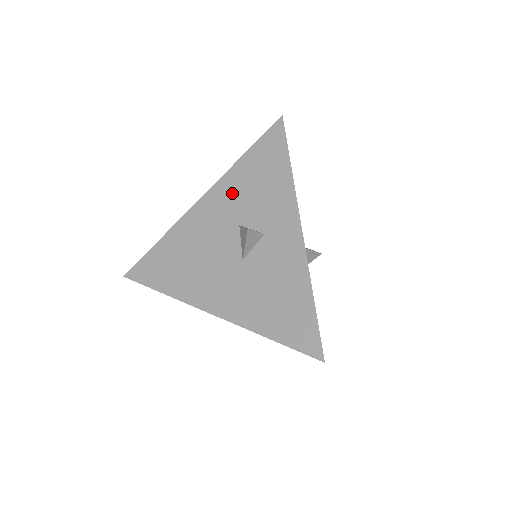
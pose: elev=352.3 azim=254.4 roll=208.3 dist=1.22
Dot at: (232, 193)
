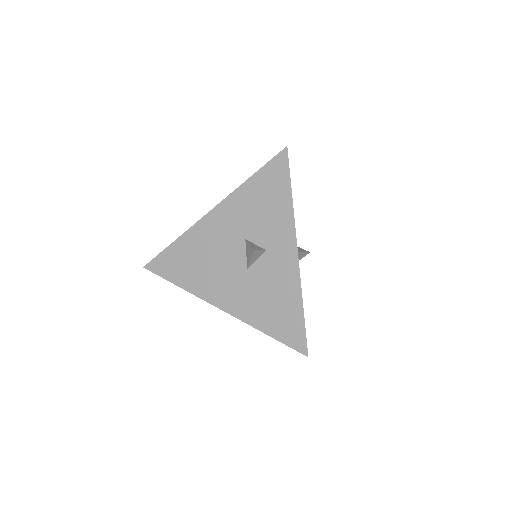
Dot at: (240, 210)
